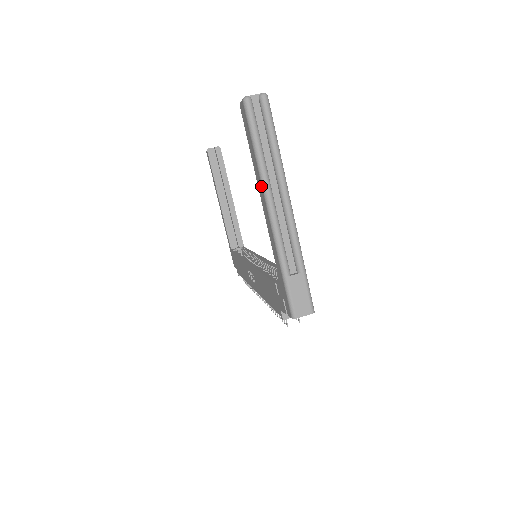
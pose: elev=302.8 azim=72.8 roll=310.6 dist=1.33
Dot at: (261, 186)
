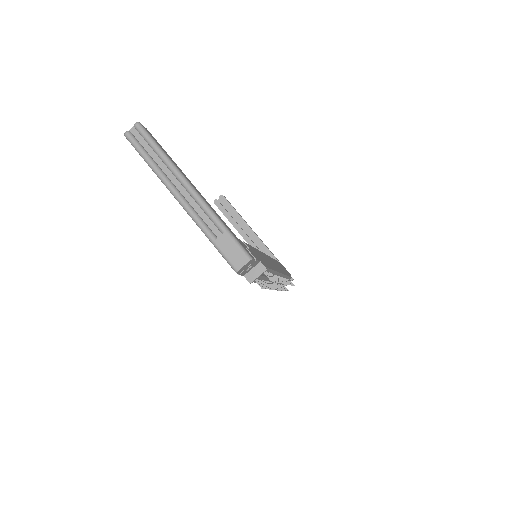
Dot at: occluded
